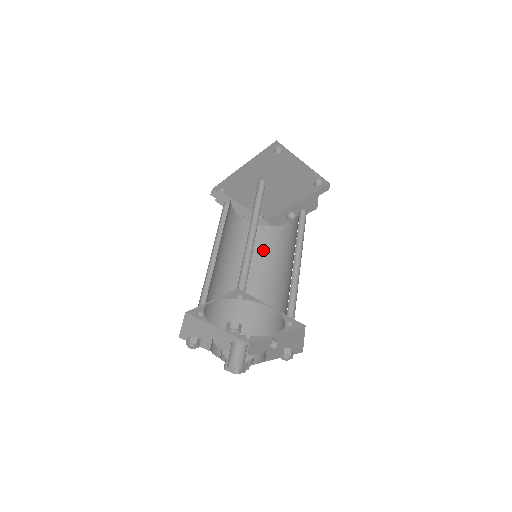
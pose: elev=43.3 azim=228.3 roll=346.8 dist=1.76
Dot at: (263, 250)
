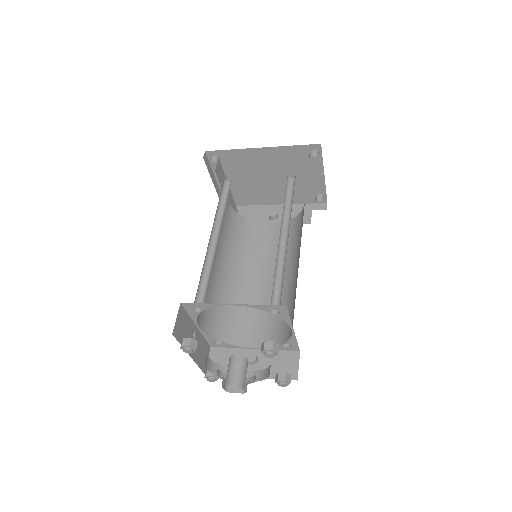
Dot at: (240, 244)
